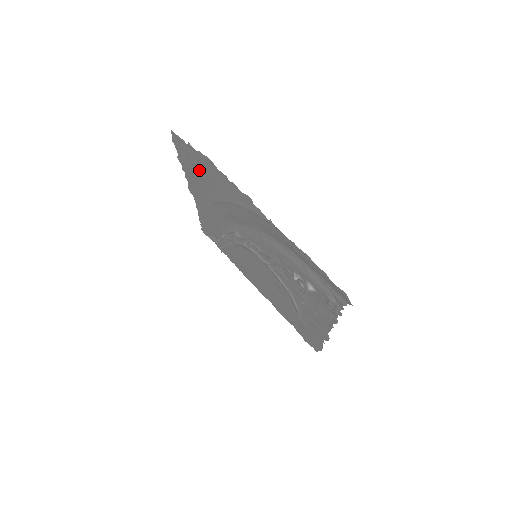
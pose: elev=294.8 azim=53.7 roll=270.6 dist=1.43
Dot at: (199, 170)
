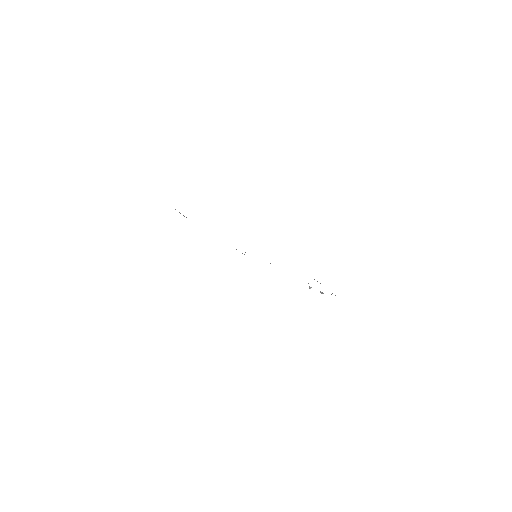
Dot at: occluded
